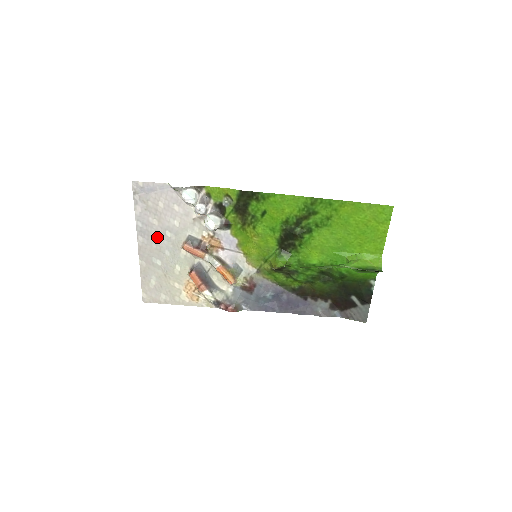
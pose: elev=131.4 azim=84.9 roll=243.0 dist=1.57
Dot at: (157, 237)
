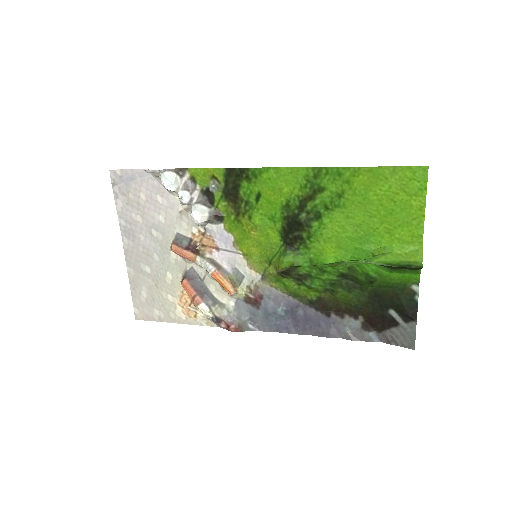
Dot at: (143, 237)
